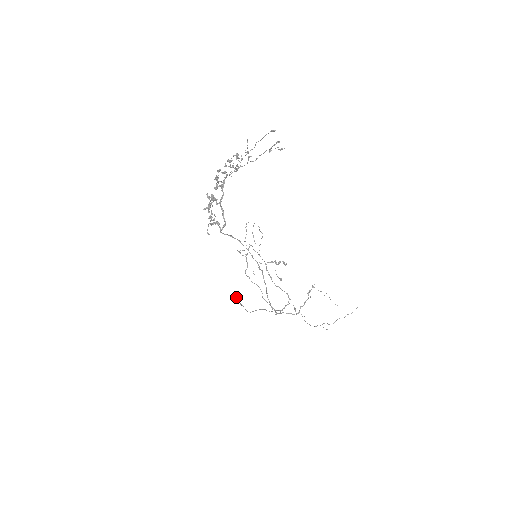
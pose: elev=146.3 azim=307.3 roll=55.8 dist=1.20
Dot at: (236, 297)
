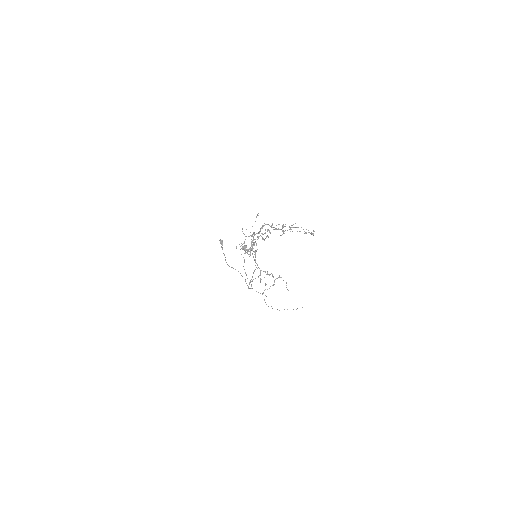
Dot at: (221, 243)
